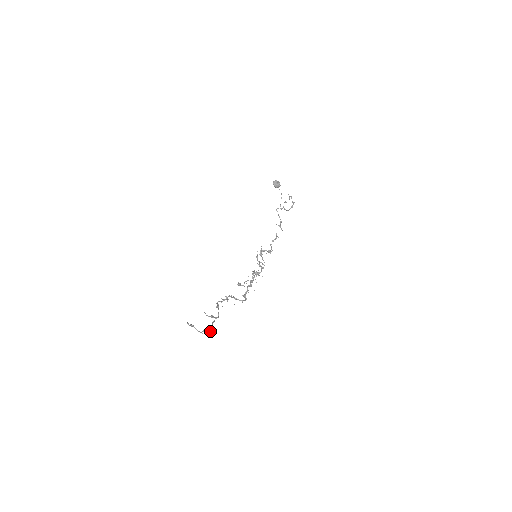
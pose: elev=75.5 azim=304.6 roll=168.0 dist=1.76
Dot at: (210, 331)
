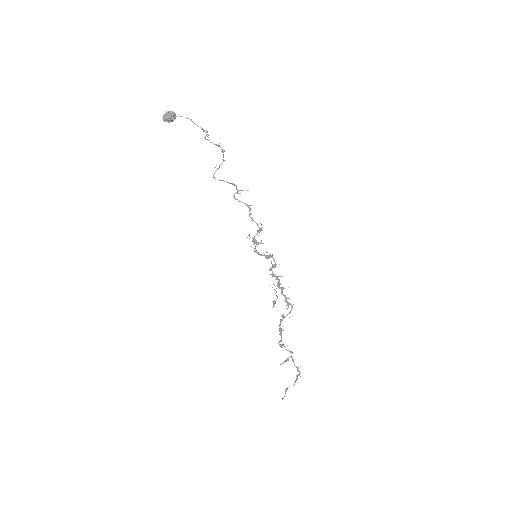
Dot at: occluded
